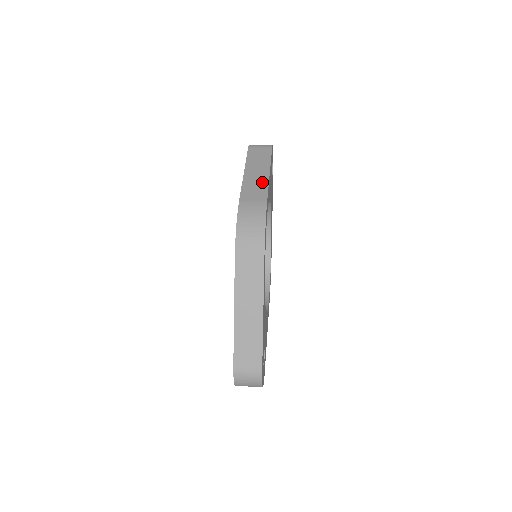
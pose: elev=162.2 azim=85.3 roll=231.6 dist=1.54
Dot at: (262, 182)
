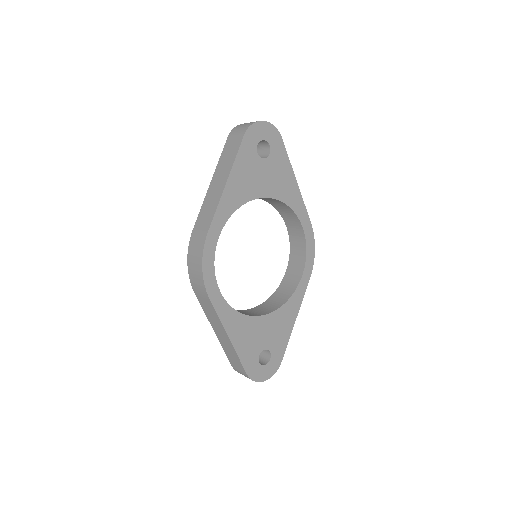
Dot at: (215, 201)
